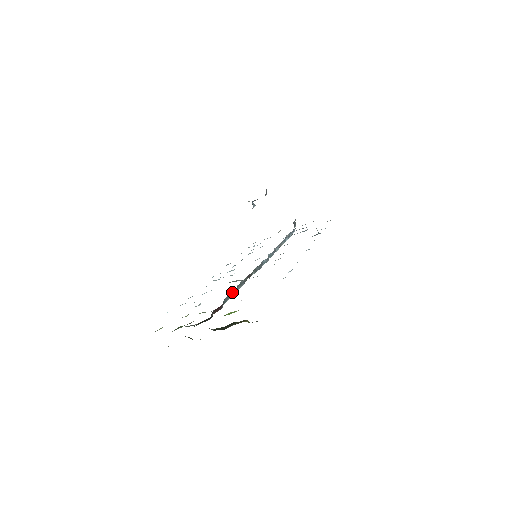
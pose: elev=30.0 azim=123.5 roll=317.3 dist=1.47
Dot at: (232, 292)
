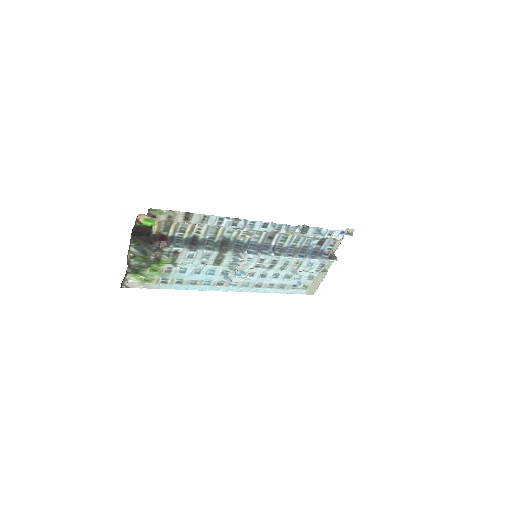
Dot at: (191, 246)
